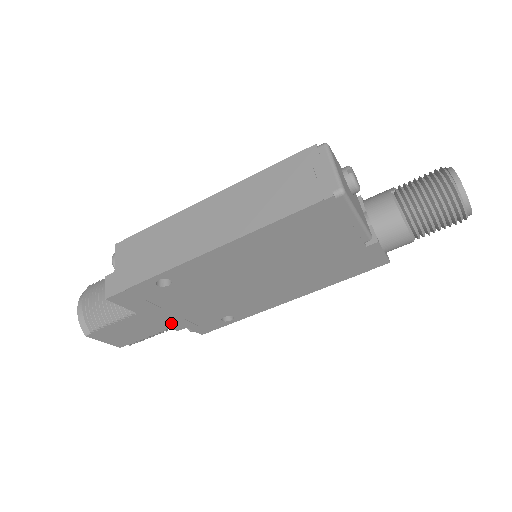
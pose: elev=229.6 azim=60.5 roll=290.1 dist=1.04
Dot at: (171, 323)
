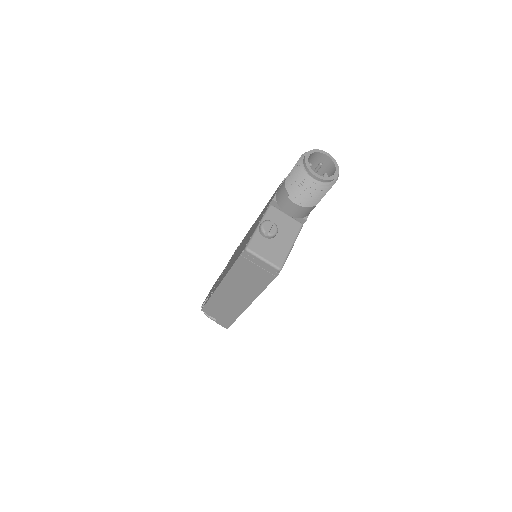
Dot at: occluded
